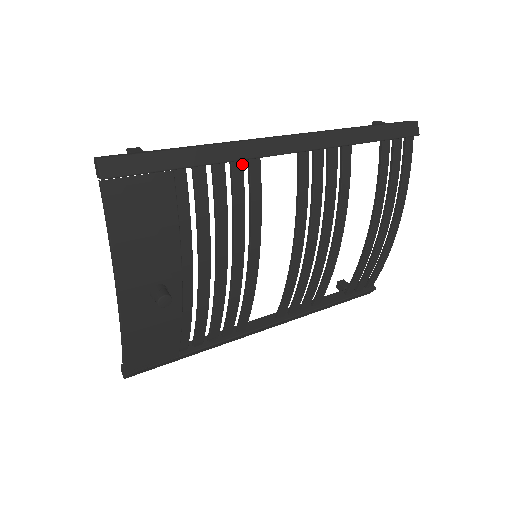
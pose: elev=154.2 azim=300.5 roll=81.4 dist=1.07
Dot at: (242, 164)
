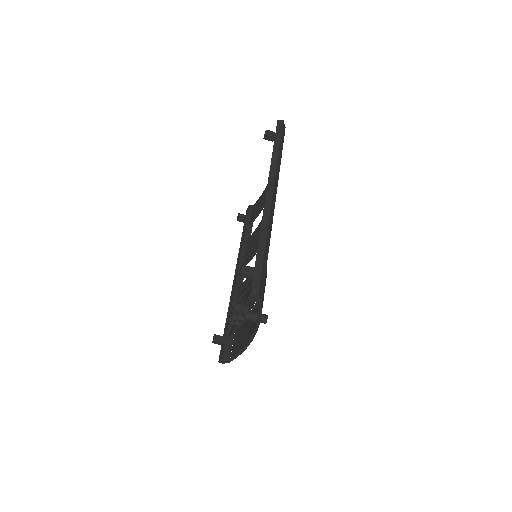
Dot at: occluded
